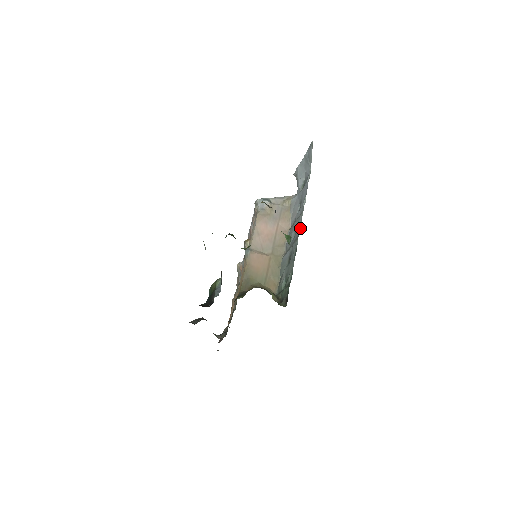
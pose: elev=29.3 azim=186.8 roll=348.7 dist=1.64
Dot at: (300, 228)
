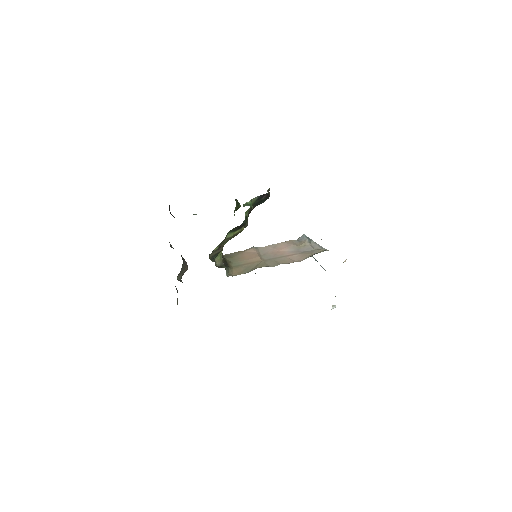
Dot at: occluded
